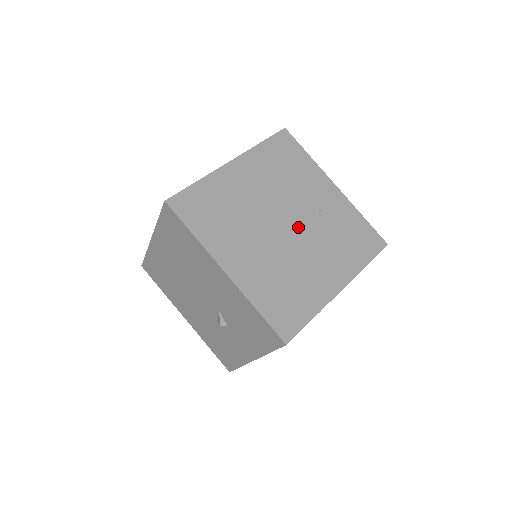
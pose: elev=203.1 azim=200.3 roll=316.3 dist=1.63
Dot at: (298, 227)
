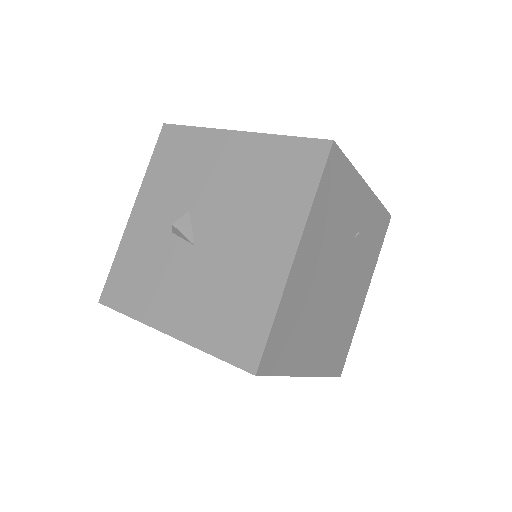
Dot at: (345, 271)
